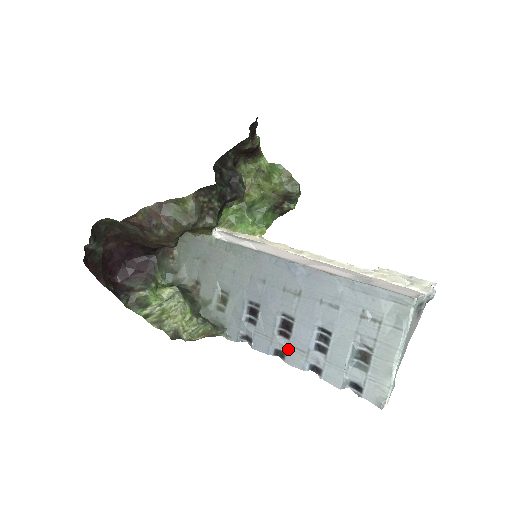
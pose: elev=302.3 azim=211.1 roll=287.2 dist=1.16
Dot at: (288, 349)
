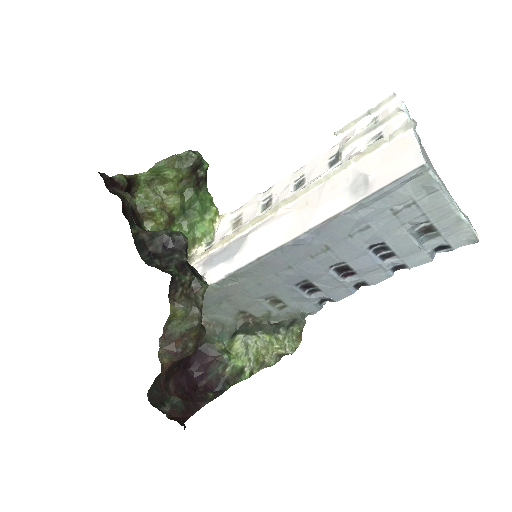
Dot at: (363, 278)
